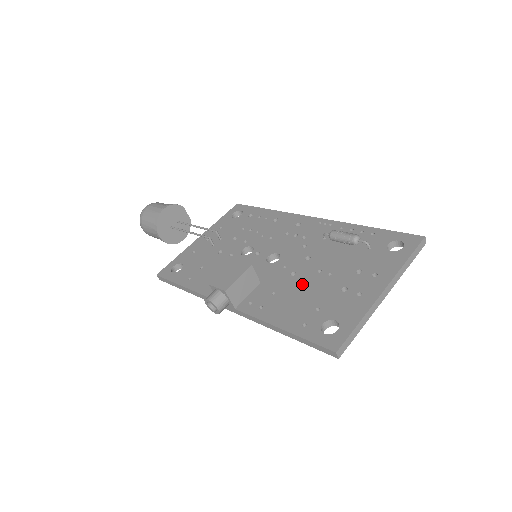
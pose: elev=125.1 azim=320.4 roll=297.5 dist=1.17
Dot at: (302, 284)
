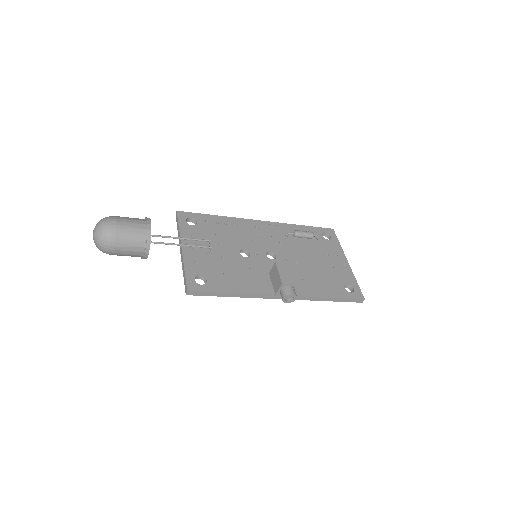
Dot at: (310, 269)
